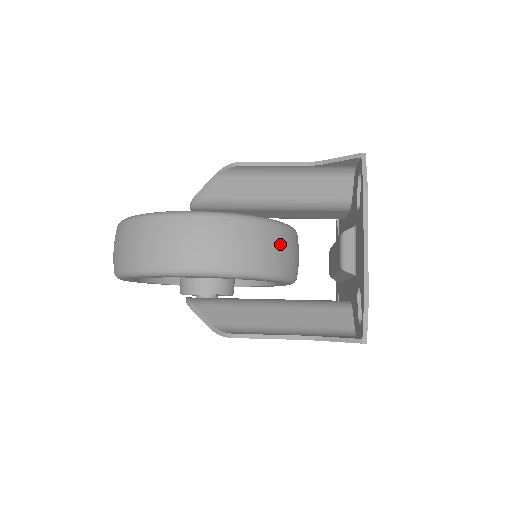
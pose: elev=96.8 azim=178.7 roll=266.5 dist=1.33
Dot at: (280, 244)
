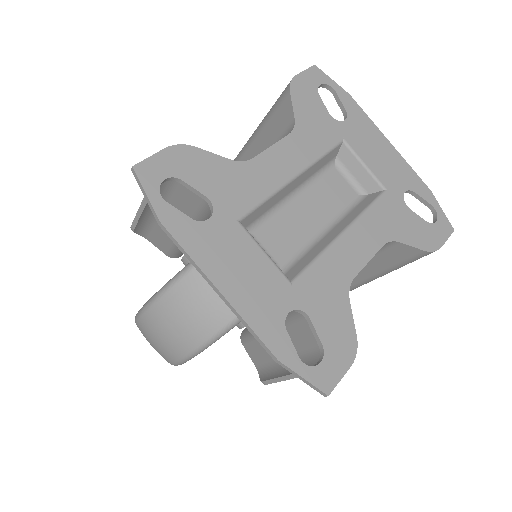
Dot at: occluded
